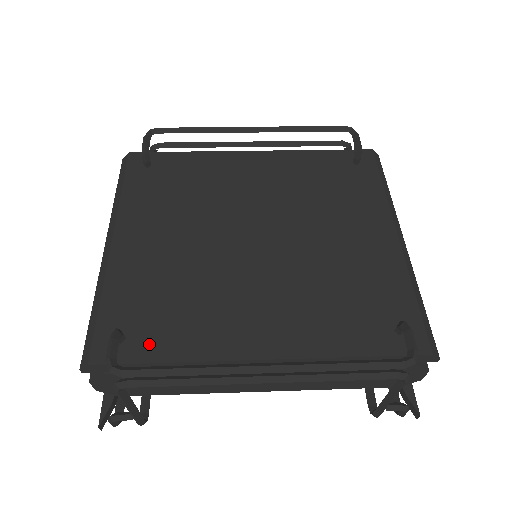
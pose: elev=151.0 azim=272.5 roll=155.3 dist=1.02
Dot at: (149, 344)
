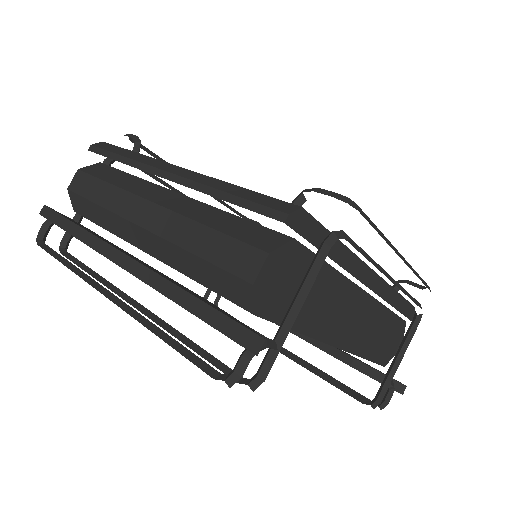
Dot at: occluded
